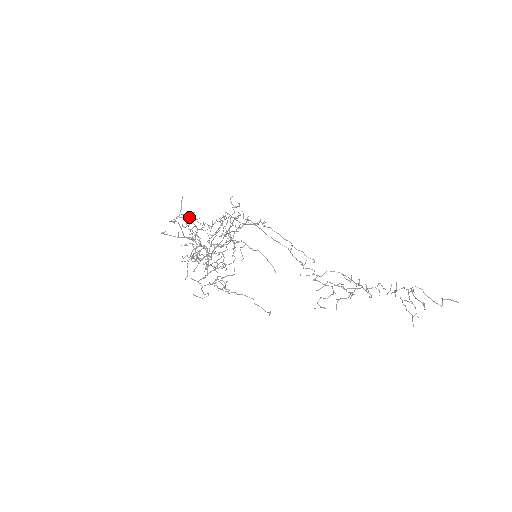
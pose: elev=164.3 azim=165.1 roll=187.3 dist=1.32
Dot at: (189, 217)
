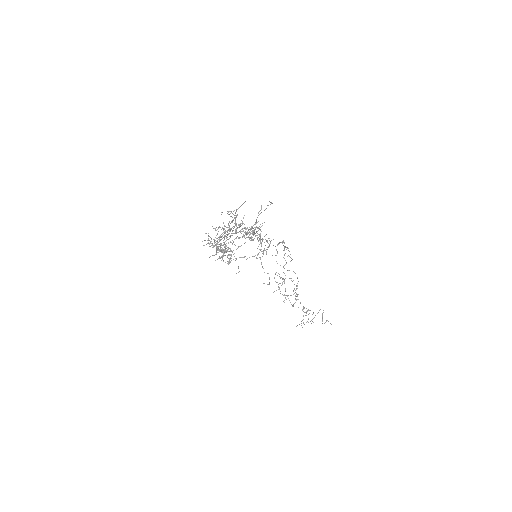
Dot at: (232, 230)
